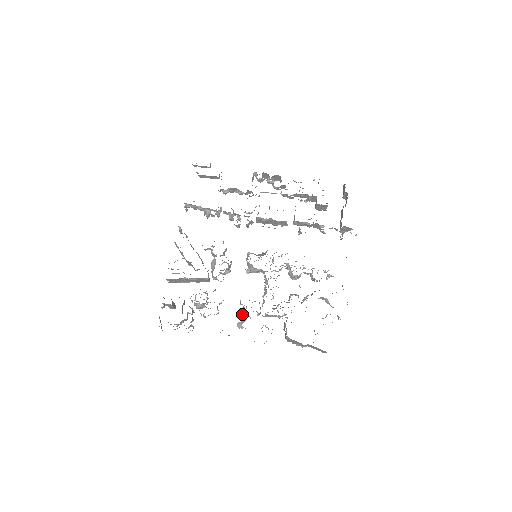
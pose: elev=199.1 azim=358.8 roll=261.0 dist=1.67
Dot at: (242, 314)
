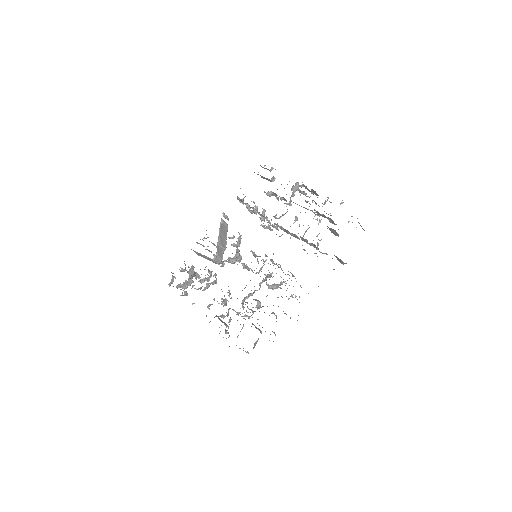
Dot at: (214, 298)
